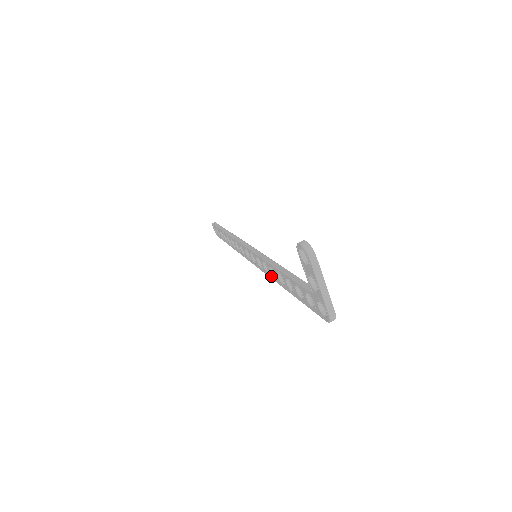
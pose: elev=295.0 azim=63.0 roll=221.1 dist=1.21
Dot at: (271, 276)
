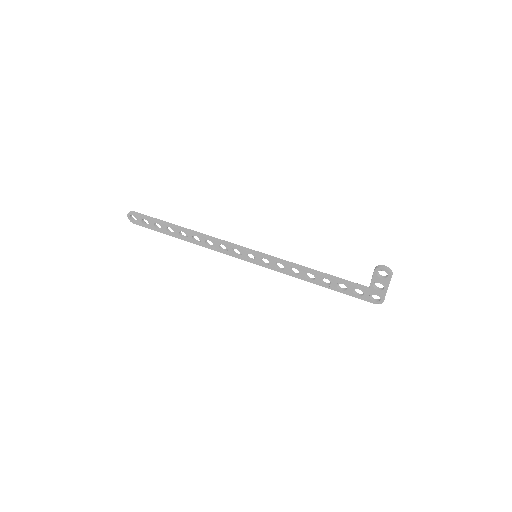
Dot at: (286, 273)
